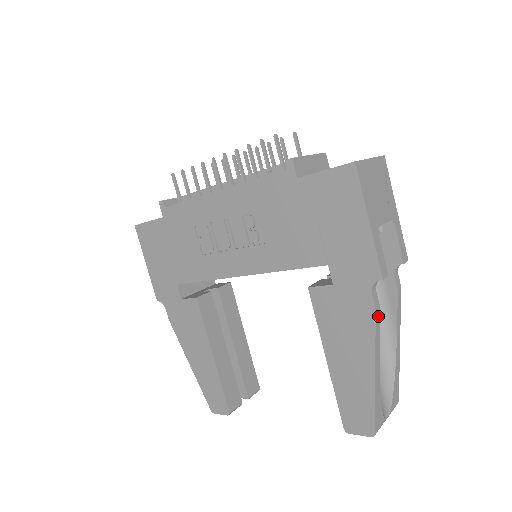
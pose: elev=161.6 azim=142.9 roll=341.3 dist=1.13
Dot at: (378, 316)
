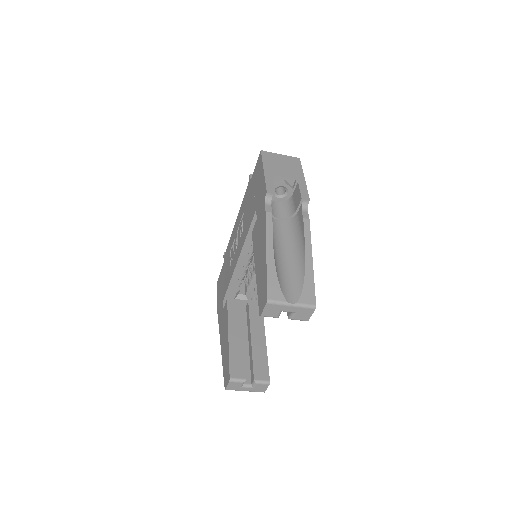
Dot at: (270, 218)
